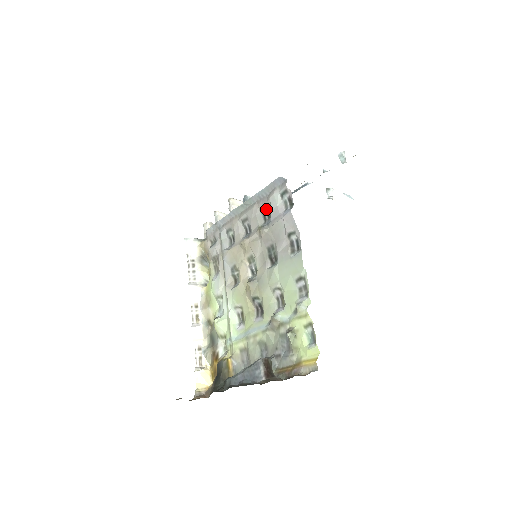
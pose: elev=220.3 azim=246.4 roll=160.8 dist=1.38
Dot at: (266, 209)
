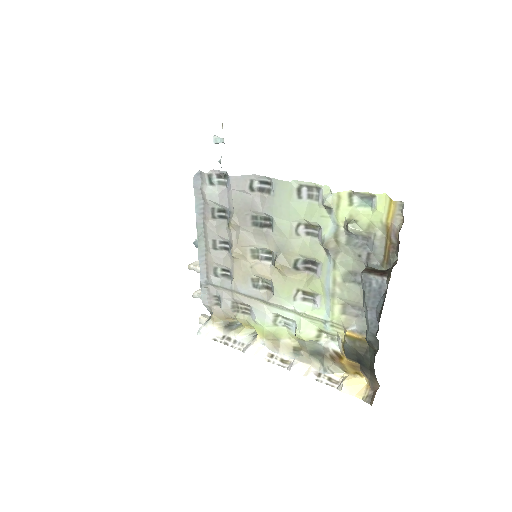
Dot at: (215, 211)
